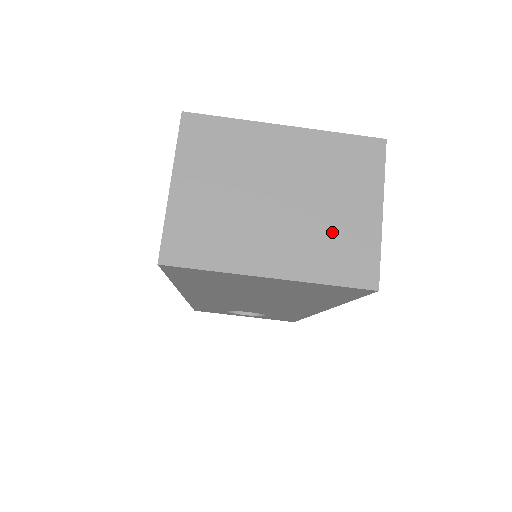
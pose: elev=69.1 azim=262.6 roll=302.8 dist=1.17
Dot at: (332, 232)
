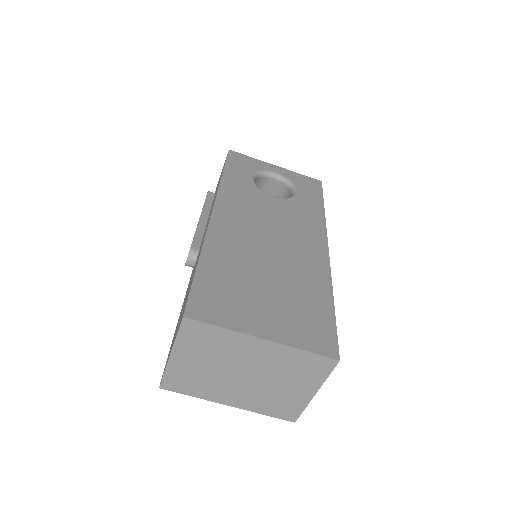
Dot at: (276, 396)
